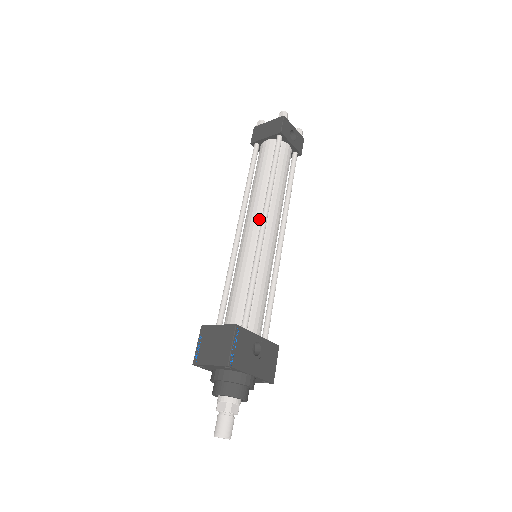
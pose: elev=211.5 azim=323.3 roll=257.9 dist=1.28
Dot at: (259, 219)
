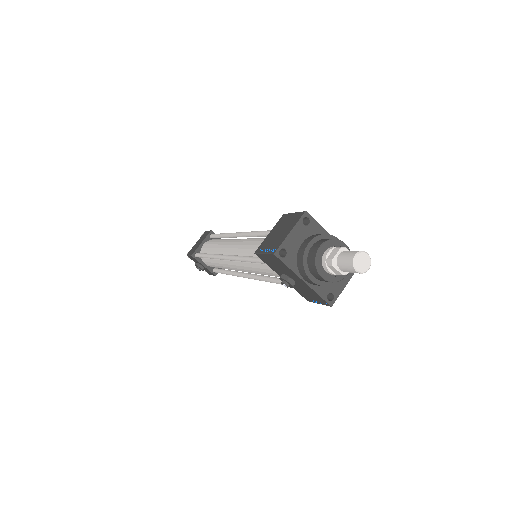
Dot at: (238, 239)
